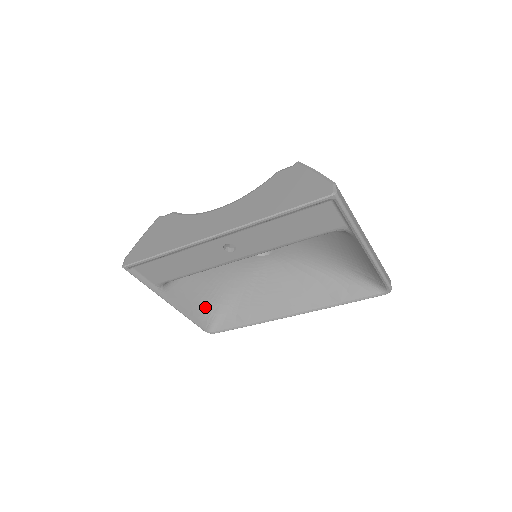
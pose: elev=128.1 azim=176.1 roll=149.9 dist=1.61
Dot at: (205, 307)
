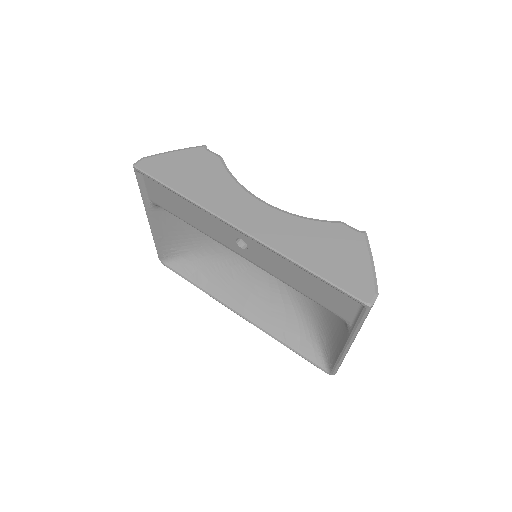
Dot at: (176, 243)
